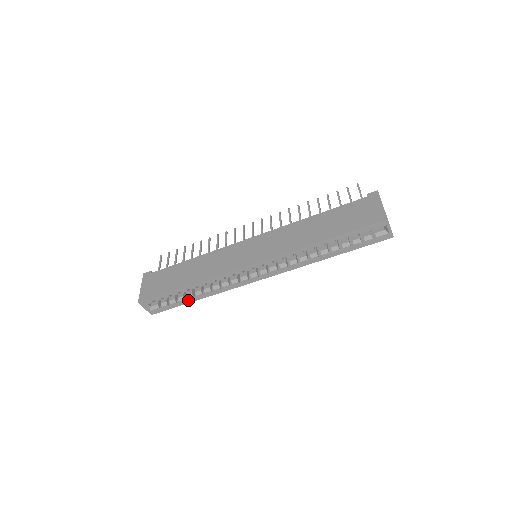
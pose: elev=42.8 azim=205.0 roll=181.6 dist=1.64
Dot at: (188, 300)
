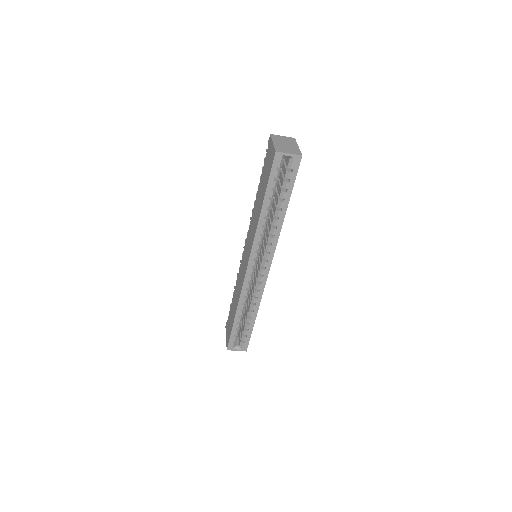
Dot at: (251, 323)
